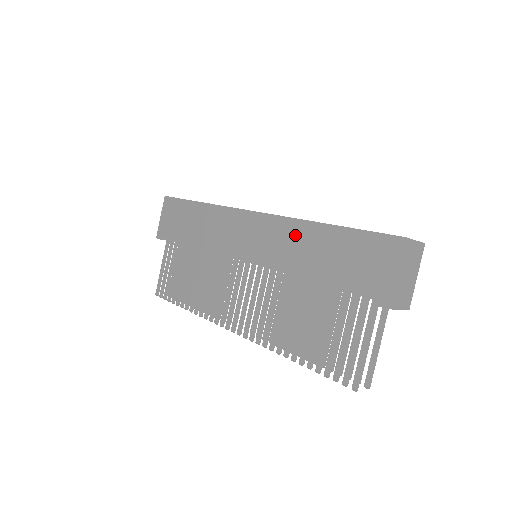
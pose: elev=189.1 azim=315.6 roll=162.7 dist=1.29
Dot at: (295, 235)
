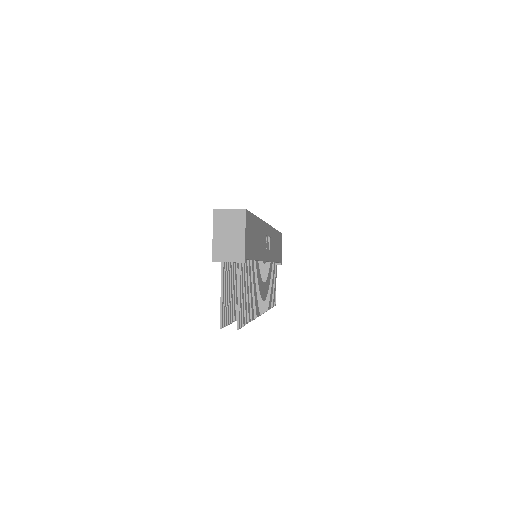
Dot at: occluded
